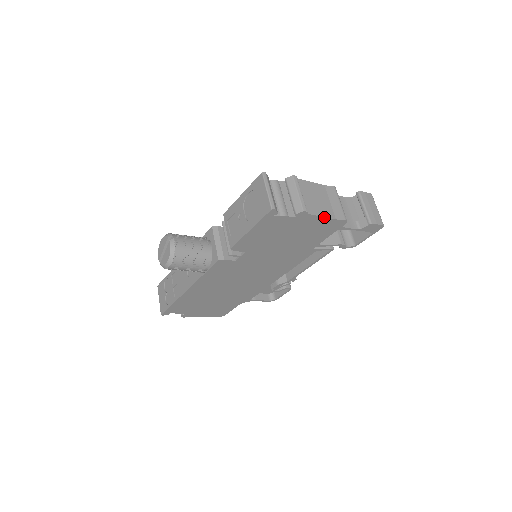
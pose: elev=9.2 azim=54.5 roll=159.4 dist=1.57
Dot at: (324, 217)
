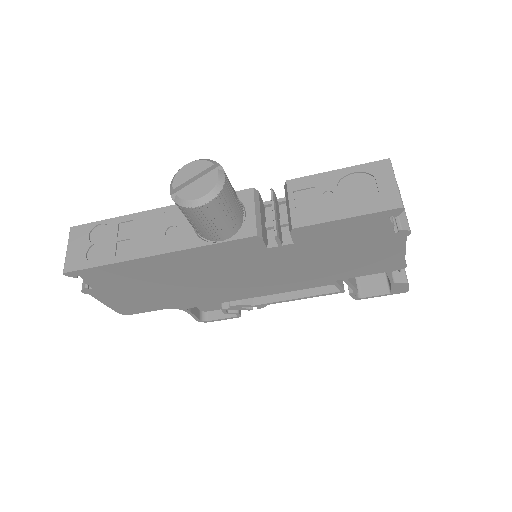
Dot at: (405, 250)
